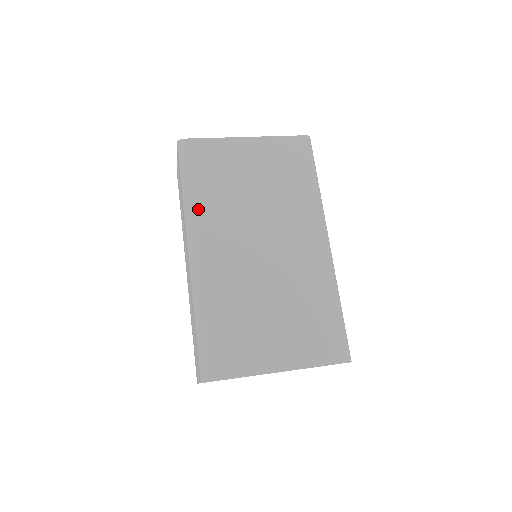
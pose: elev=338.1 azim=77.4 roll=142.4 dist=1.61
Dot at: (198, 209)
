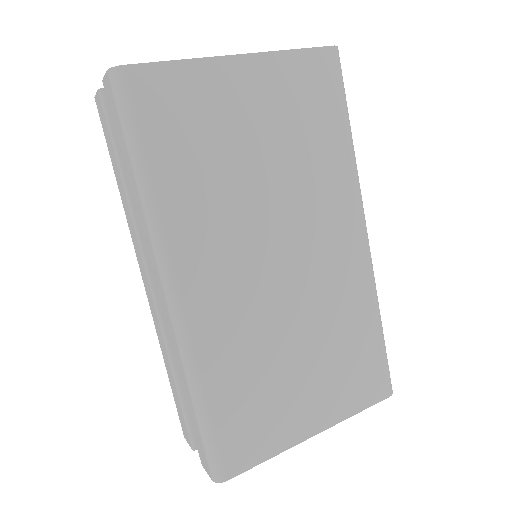
Dot at: (173, 214)
